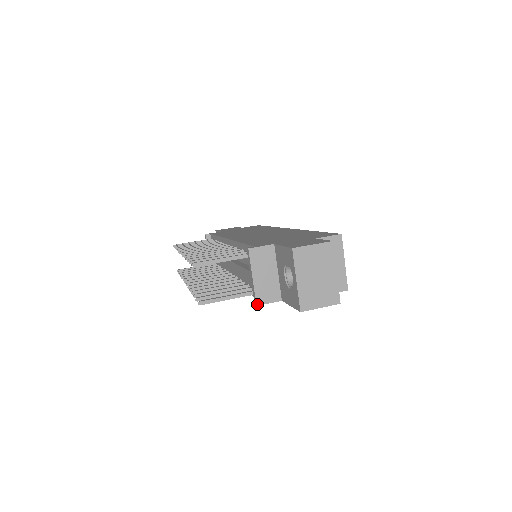
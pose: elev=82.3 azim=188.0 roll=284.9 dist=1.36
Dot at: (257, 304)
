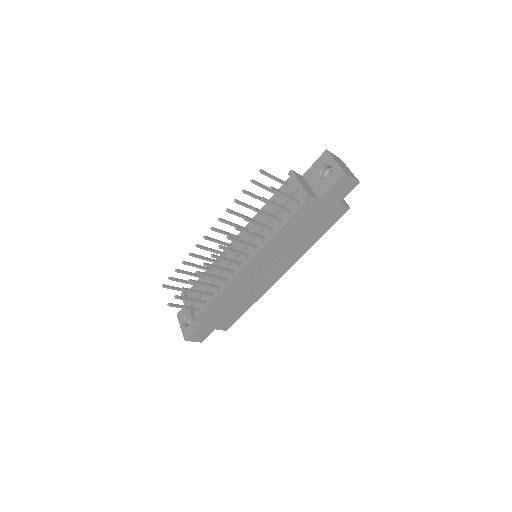
Dot at: (308, 194)
